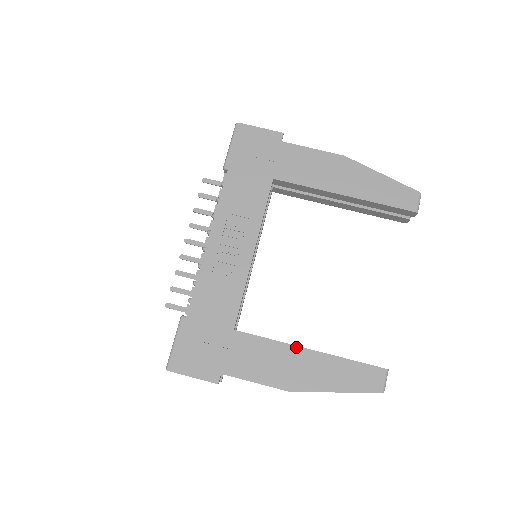
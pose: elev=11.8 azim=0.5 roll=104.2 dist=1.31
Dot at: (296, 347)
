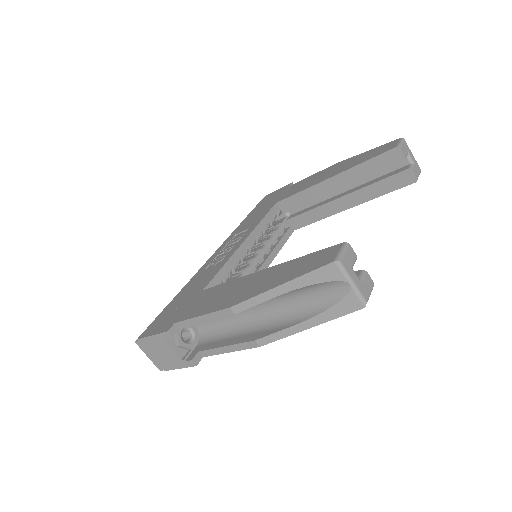
Dot at: (251, 274)
